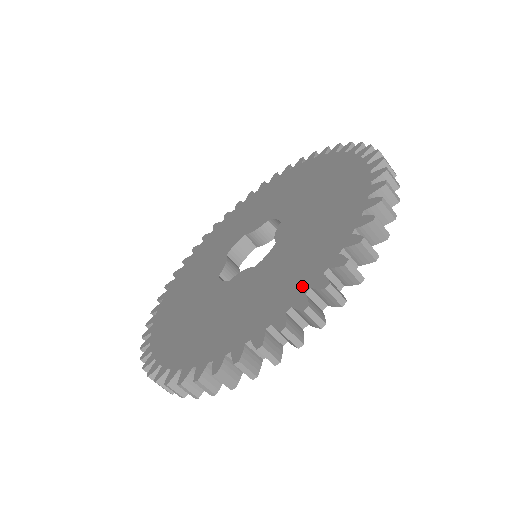
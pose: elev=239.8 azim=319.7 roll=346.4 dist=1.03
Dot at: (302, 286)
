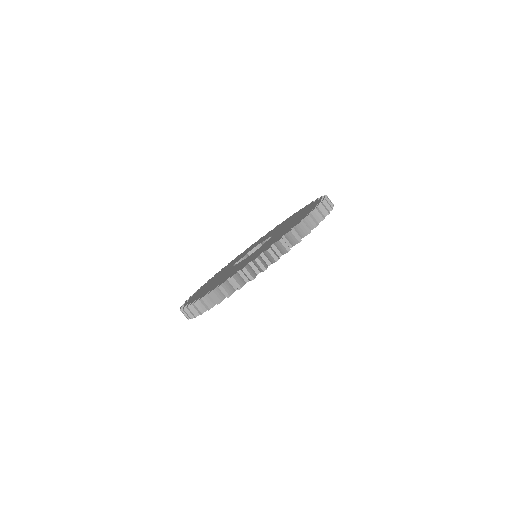
Dot at: occluded
